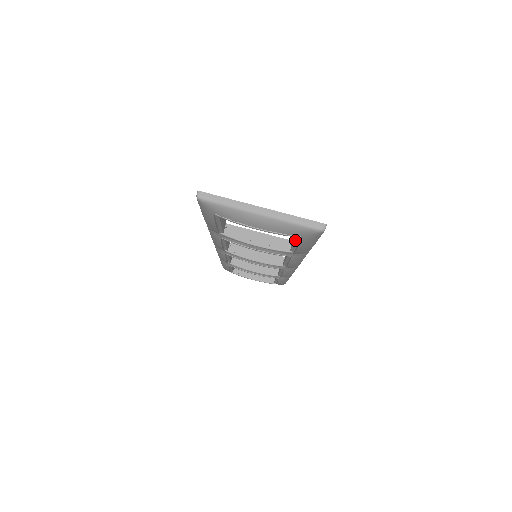
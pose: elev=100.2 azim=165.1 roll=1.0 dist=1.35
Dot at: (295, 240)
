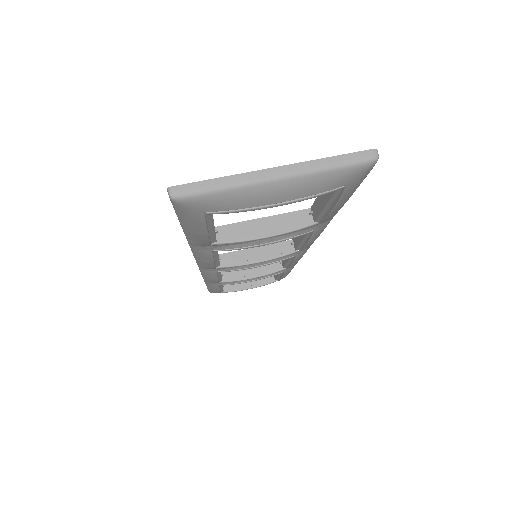
Dot at: (329, 199)
